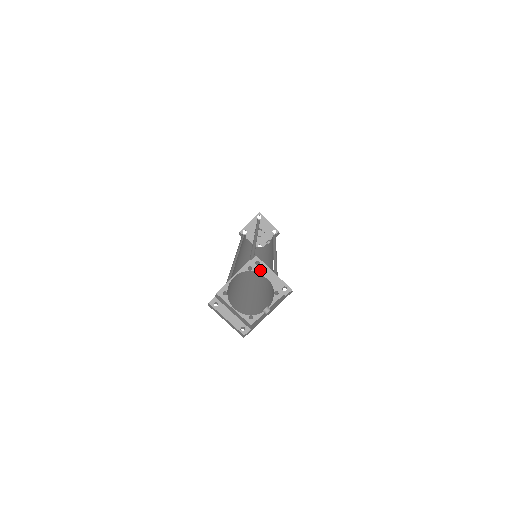
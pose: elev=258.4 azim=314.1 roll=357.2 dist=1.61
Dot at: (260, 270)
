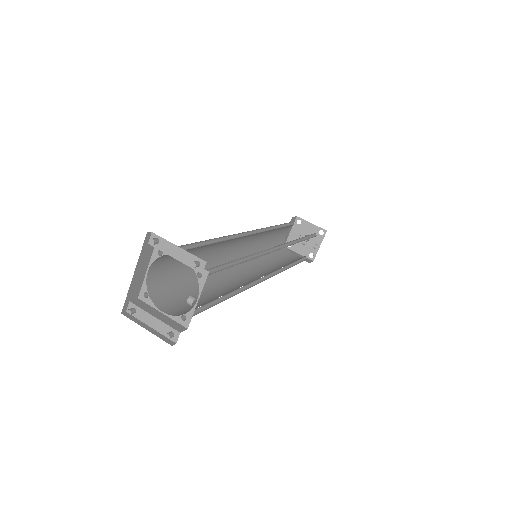
Dot at: (162, 249)
